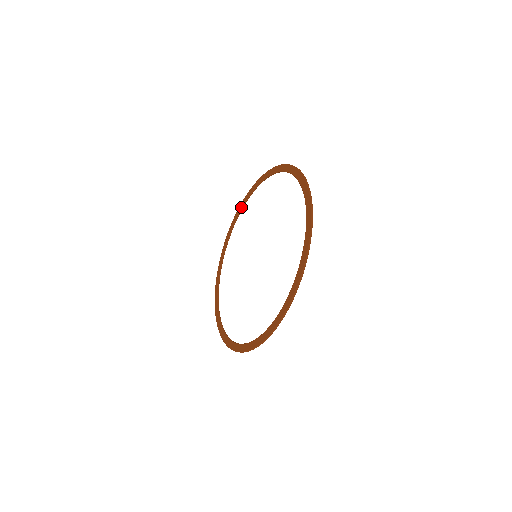
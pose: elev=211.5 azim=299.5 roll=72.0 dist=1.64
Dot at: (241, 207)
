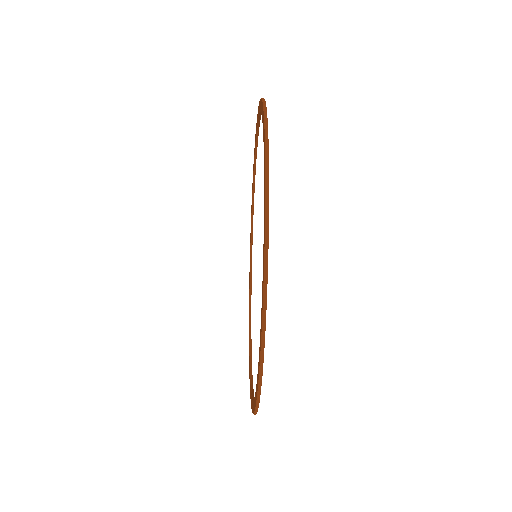
Dot at: (253, 170)
